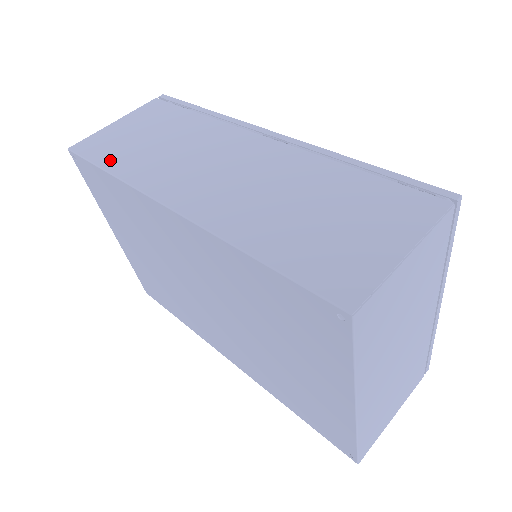
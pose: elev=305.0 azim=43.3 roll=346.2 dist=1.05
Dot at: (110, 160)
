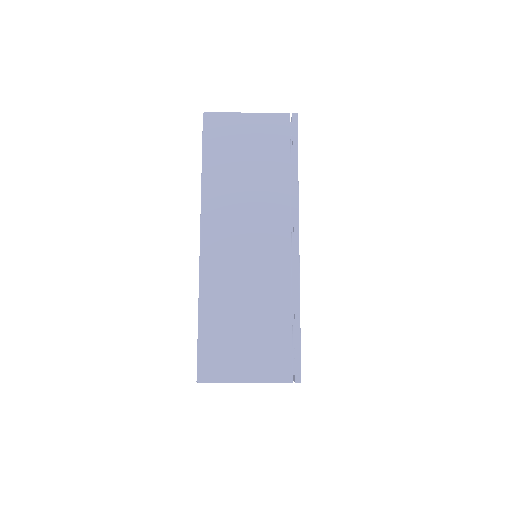
Dot at: (211, 158)
